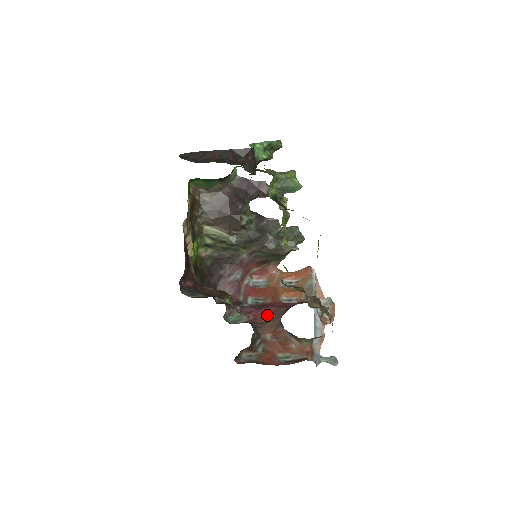
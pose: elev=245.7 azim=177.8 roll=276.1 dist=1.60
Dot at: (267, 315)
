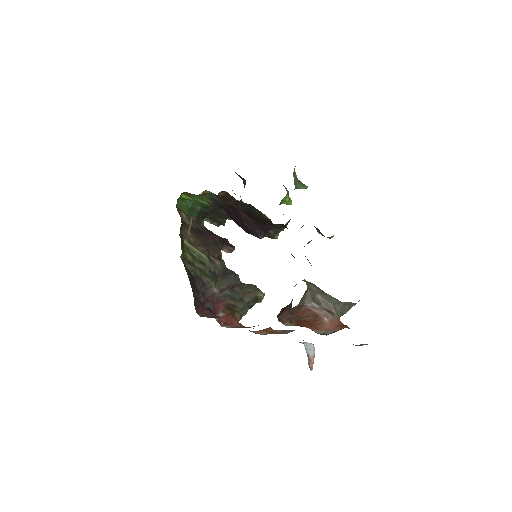
Dot at: occluded
